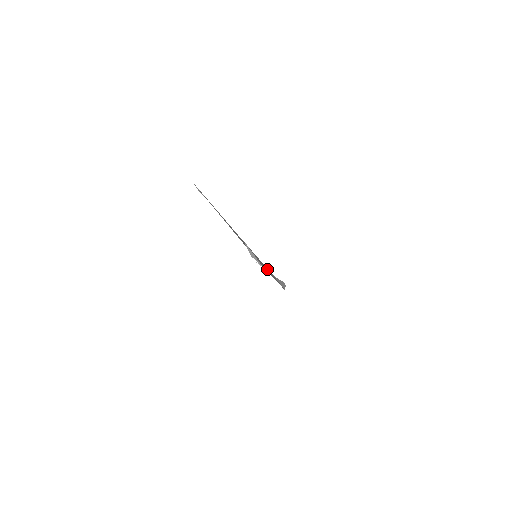
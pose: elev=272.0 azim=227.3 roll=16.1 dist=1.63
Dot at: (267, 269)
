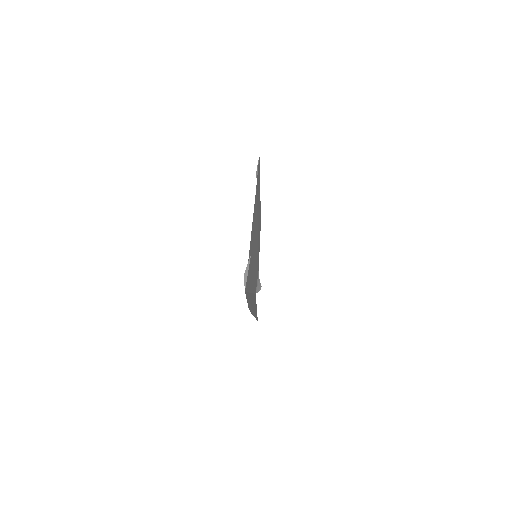
Dot at: occluded
